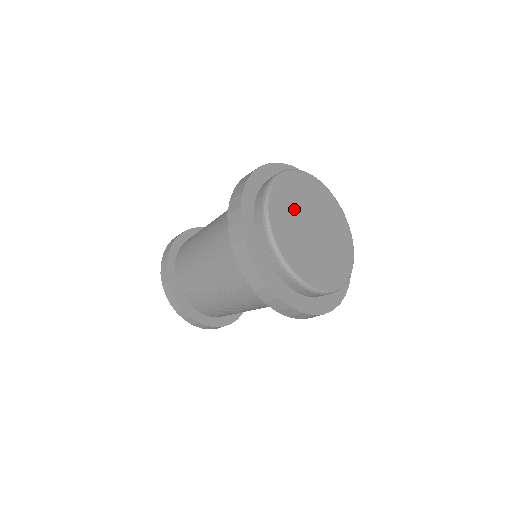
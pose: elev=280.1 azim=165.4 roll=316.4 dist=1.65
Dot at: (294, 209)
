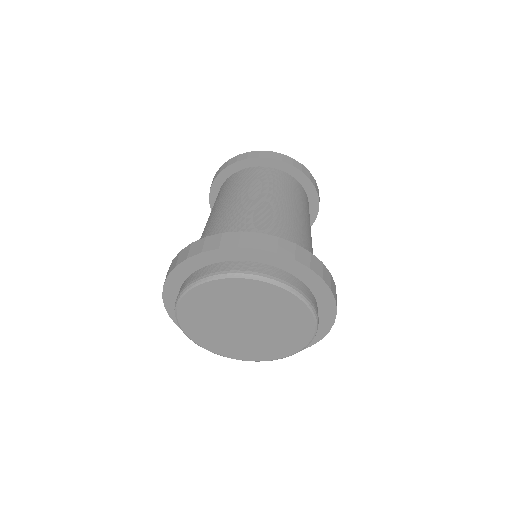
Dot at: (211, 320)
